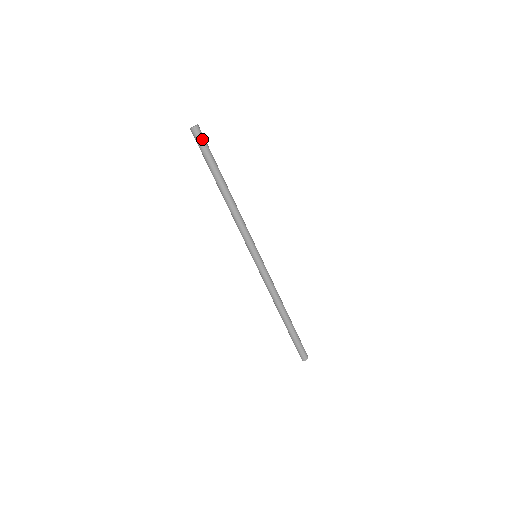
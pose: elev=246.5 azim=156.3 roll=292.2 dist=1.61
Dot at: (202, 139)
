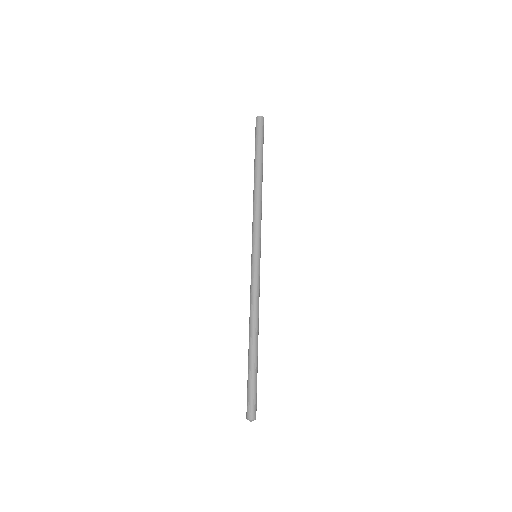
Dot at: (259, 127)
